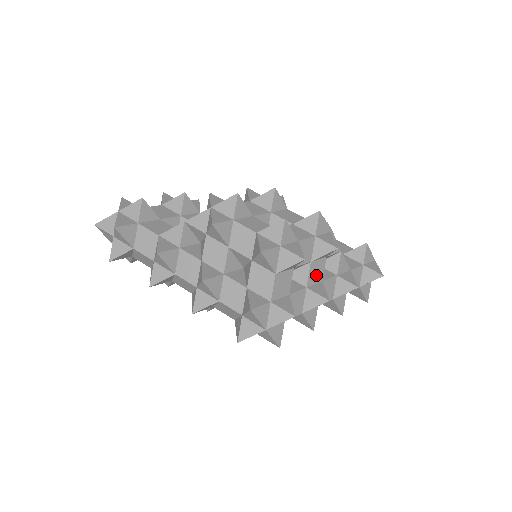
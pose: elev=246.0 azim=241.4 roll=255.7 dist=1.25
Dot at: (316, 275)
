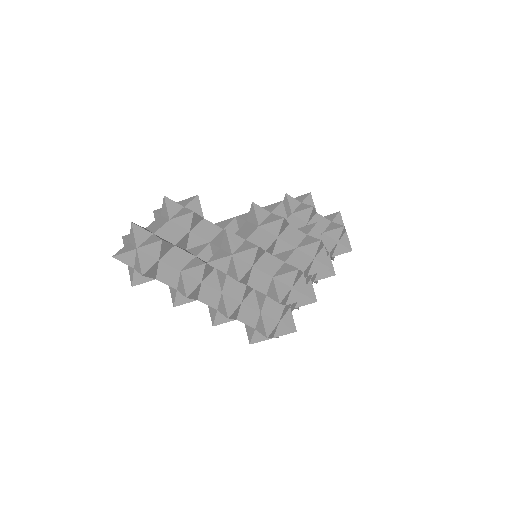
Dot at: (308, 279)
